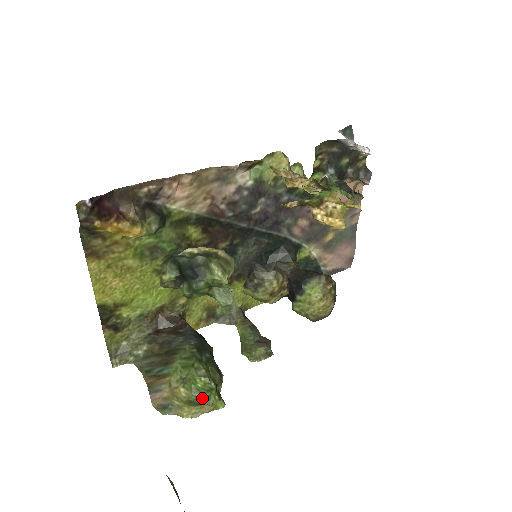
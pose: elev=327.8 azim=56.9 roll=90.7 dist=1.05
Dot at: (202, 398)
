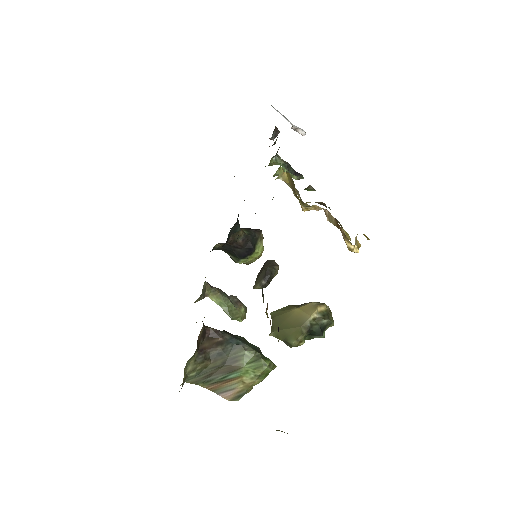
Dot at: occluded
